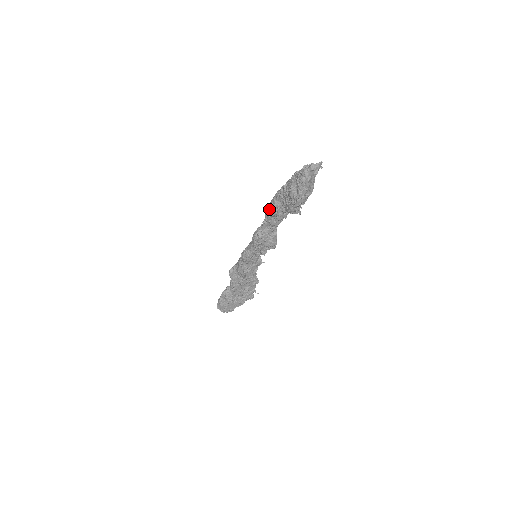
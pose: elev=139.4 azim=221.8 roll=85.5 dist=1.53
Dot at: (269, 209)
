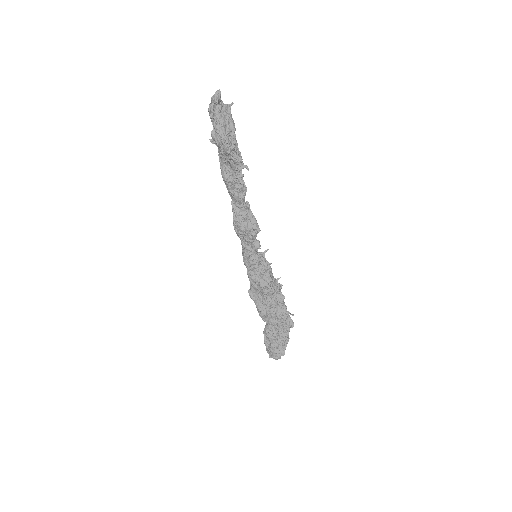
Dot at: (224, 181)
